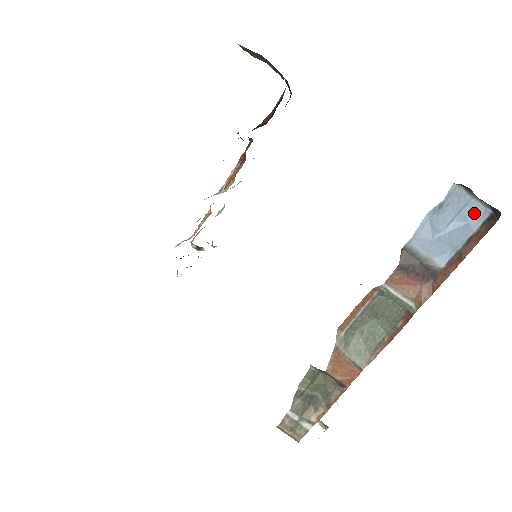
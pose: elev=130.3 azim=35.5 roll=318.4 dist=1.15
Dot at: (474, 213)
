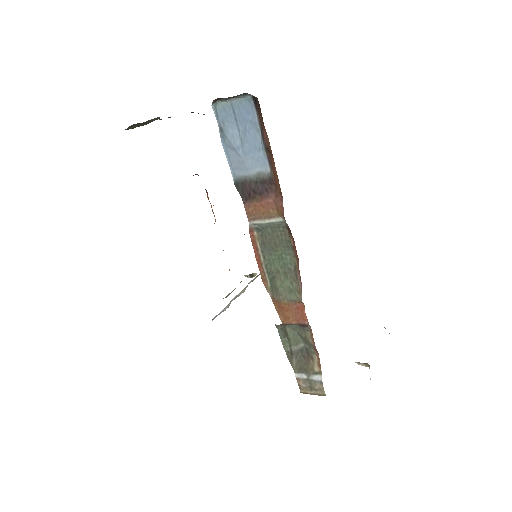
Dot at: (244, 110)
